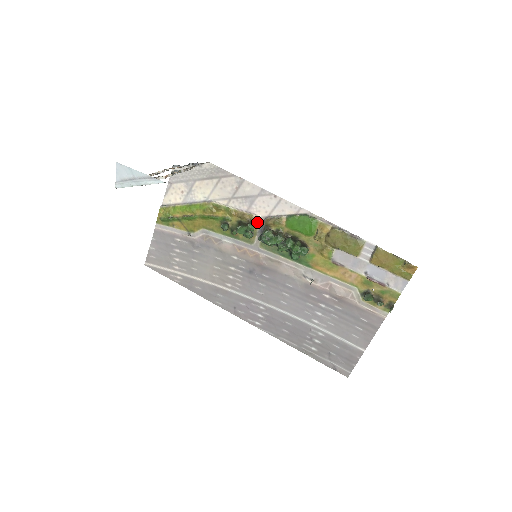
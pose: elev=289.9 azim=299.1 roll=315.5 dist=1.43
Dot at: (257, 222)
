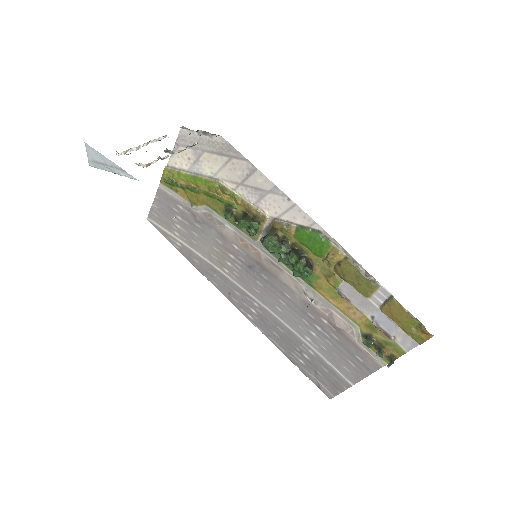
Dot at: (264, 220)
